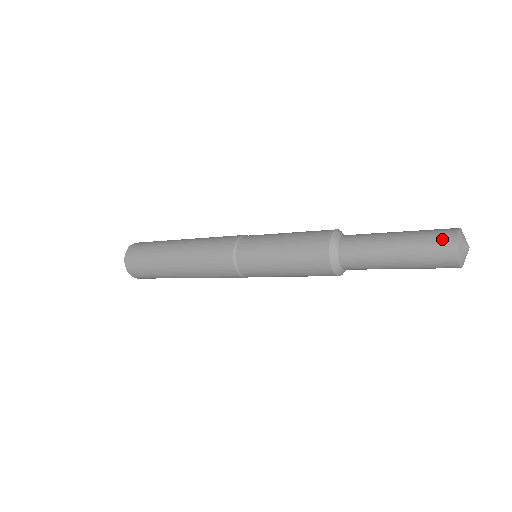
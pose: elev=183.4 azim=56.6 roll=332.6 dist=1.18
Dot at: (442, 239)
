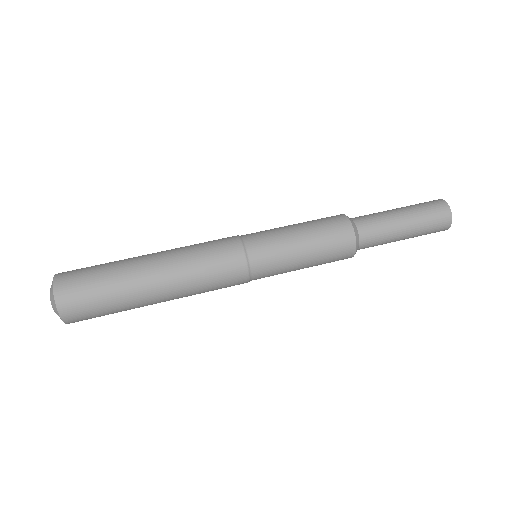
Dot at: (442, 217)
